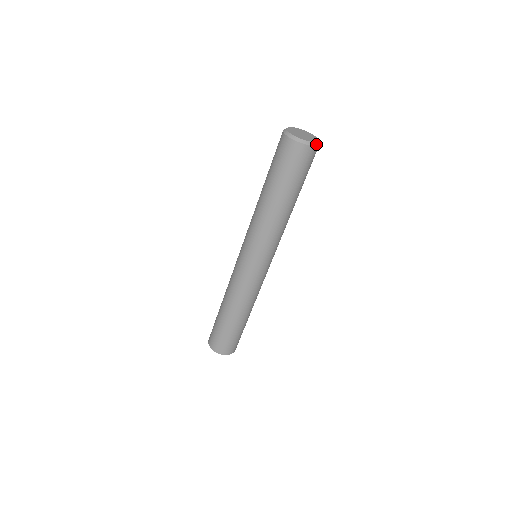
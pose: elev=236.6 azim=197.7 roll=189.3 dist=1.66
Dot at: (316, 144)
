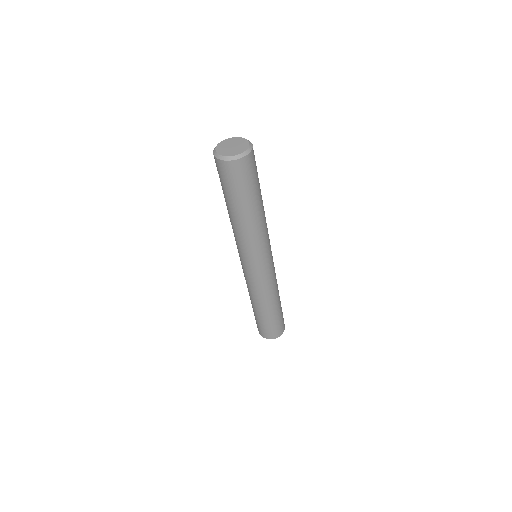
Dot at: (242, 155)
